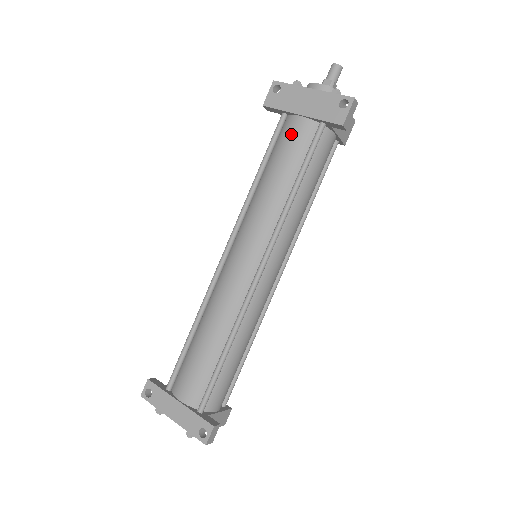
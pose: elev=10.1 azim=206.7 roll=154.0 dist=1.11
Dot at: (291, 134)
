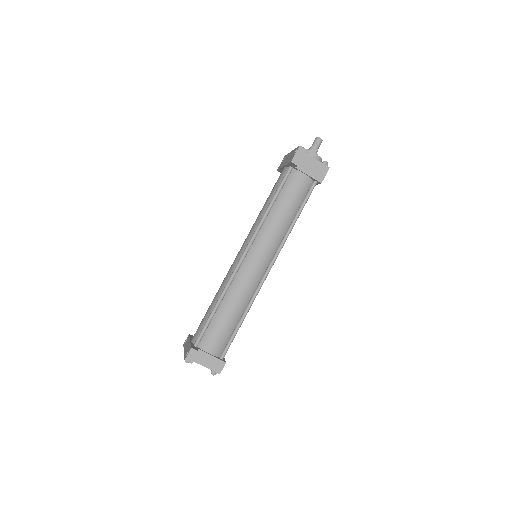
Dot at: (278, 178)
